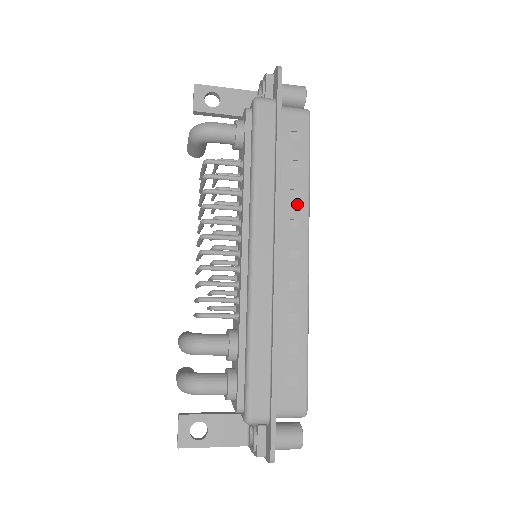
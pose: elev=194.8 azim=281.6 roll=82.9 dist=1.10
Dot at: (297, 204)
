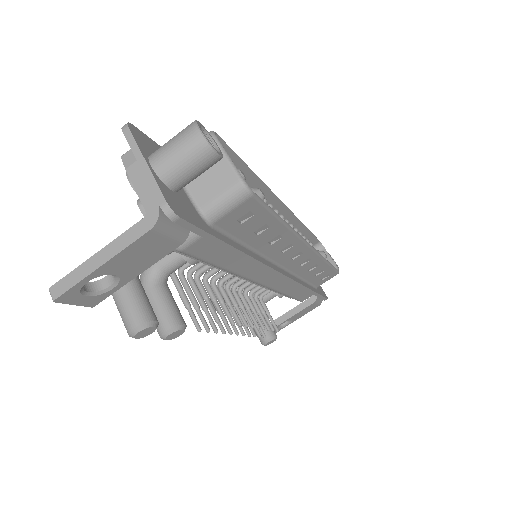
Dot at: occluded
